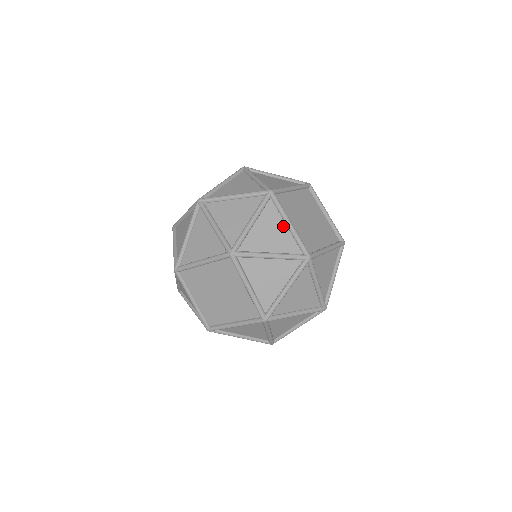
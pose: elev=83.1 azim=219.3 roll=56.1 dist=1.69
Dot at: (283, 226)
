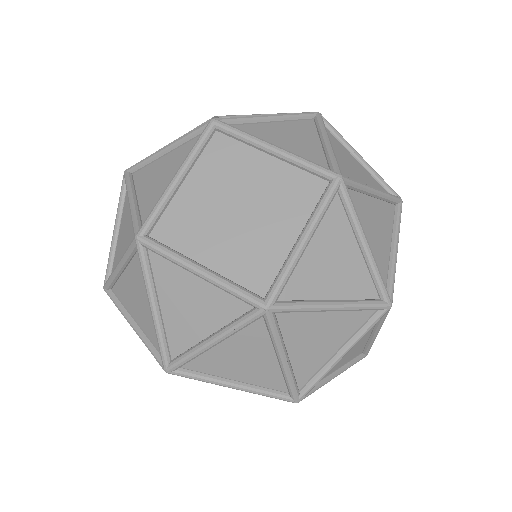
Dot at: occluded
